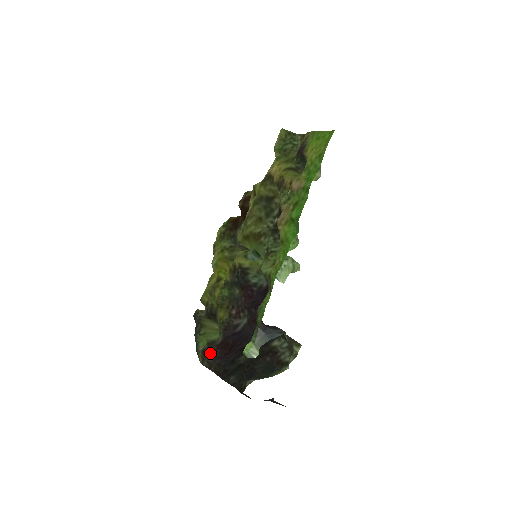
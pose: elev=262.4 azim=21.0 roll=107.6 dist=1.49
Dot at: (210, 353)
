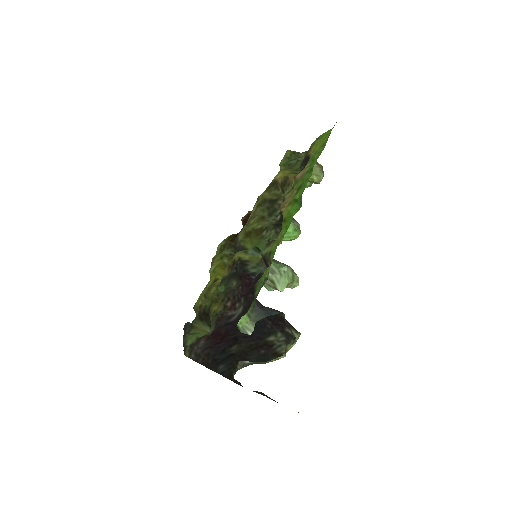
Dot at: (199, 344)
